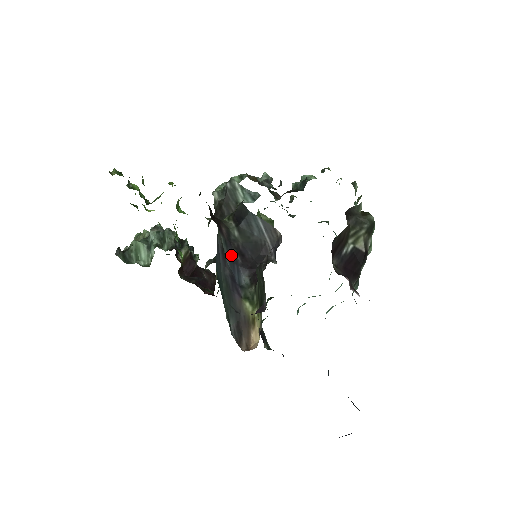
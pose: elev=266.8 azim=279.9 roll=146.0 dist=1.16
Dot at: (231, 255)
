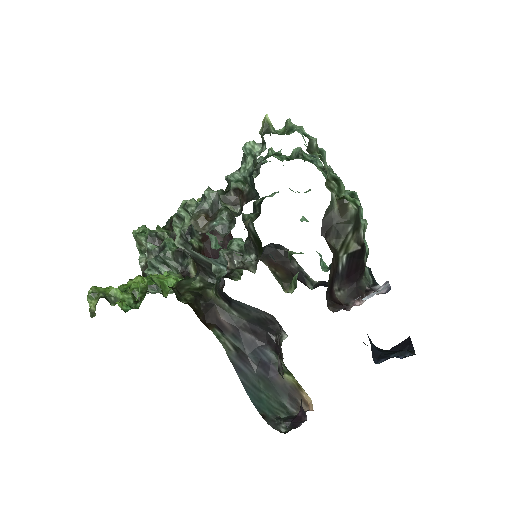
Dot at: (246, 343)
